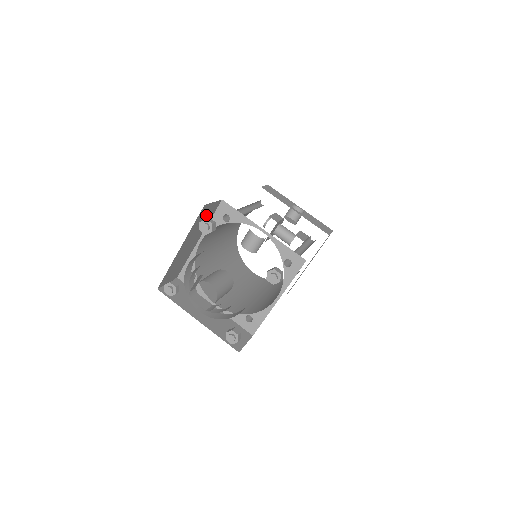
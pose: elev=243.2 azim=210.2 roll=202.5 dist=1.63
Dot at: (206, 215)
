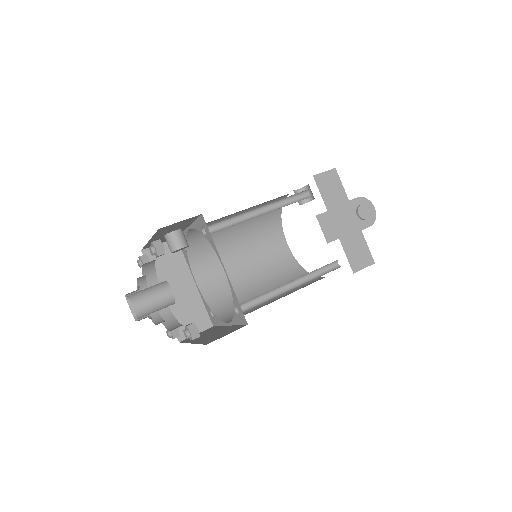
Dot at: (166, 257)
